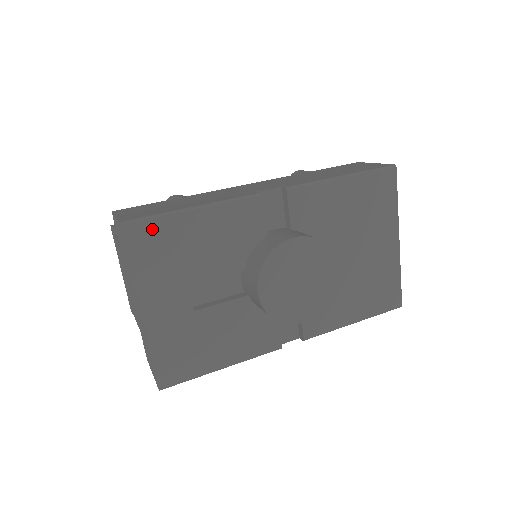
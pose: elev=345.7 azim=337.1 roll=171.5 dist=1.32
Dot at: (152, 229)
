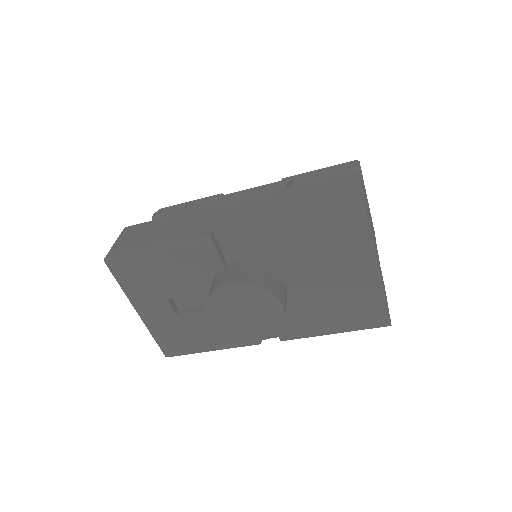
Dot at: (127, 264)
